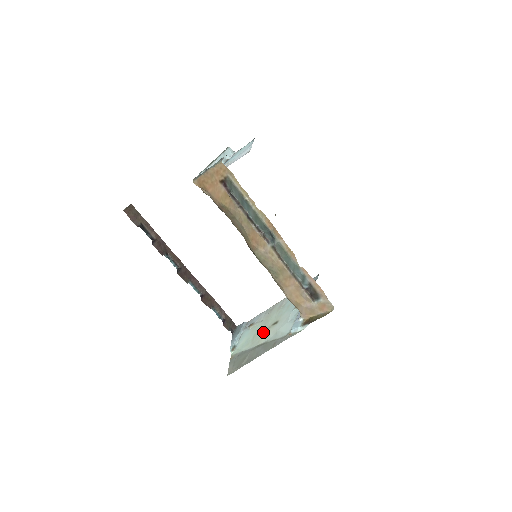
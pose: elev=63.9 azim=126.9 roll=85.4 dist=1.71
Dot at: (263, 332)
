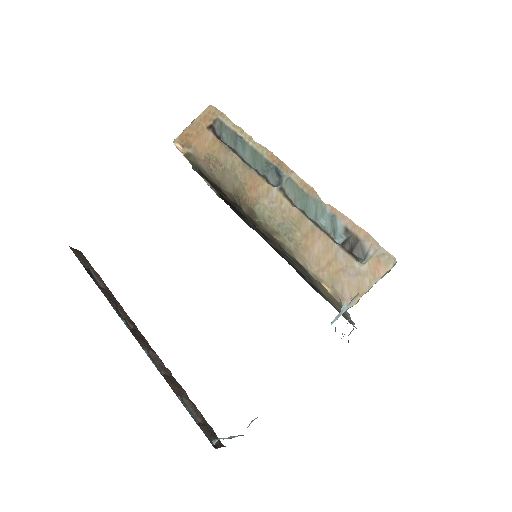
Dot at: occluded
